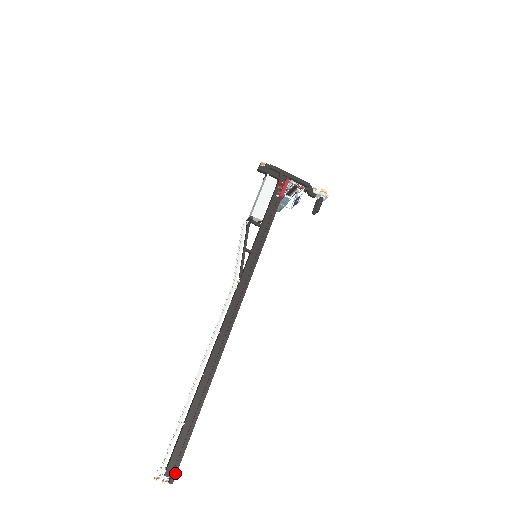
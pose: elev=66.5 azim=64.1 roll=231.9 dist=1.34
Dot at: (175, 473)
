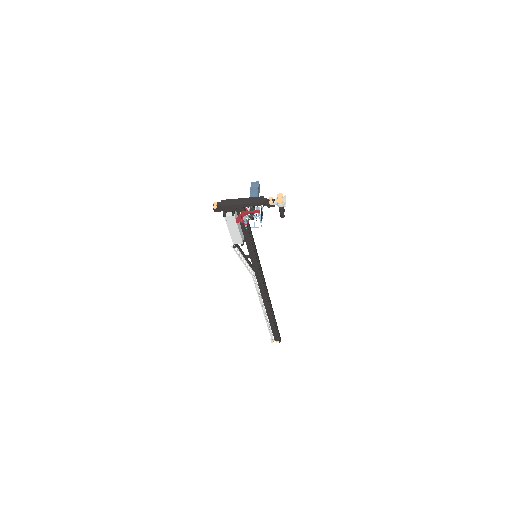
Dot at: (279, 339)
